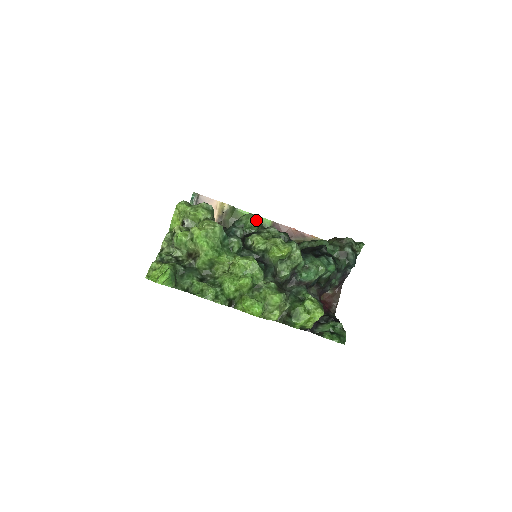
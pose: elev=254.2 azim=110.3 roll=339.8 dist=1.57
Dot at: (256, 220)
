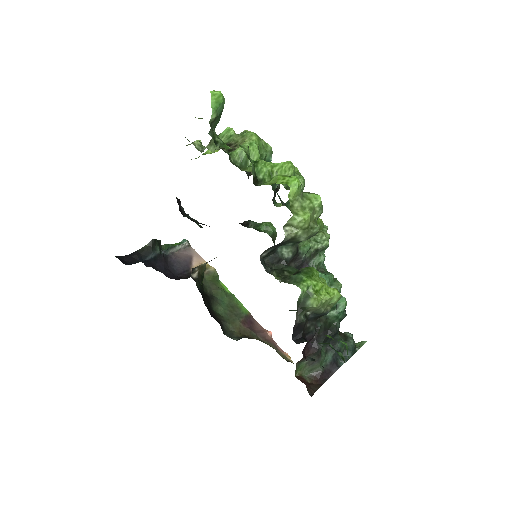
Dot at: (275, 228)
